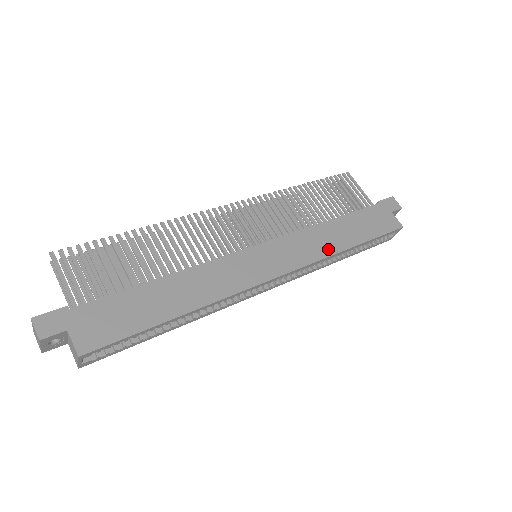
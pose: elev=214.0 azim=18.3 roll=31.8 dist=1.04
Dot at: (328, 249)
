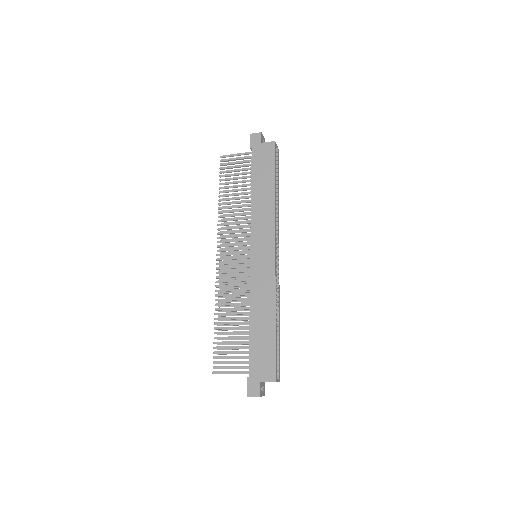
Dot at: (270, 208)
